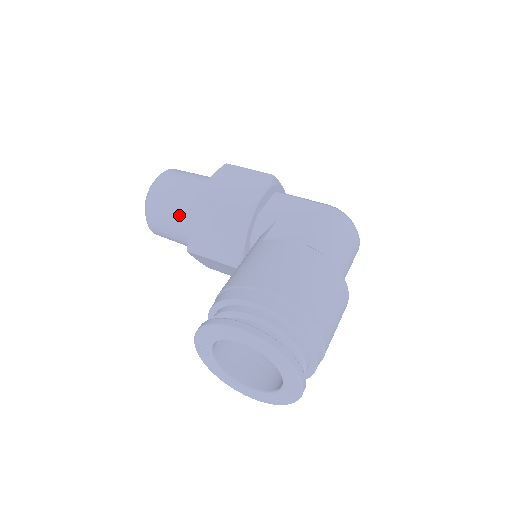
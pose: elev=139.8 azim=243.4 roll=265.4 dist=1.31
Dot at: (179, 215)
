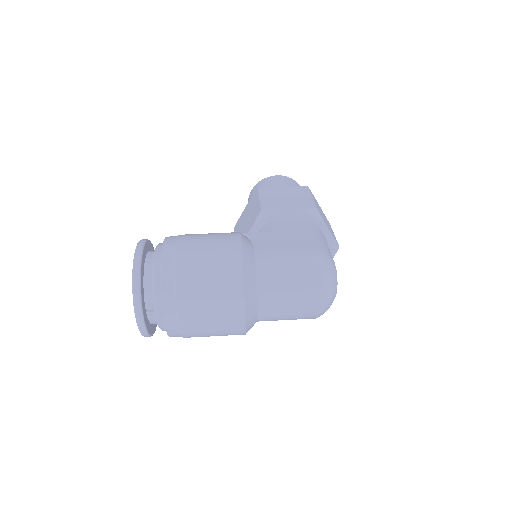
Dot at: occluded
